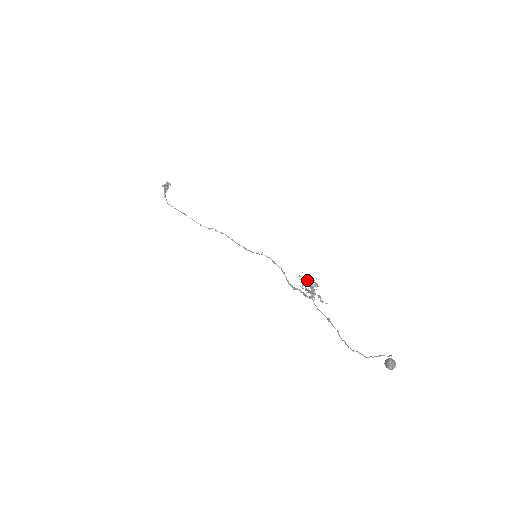
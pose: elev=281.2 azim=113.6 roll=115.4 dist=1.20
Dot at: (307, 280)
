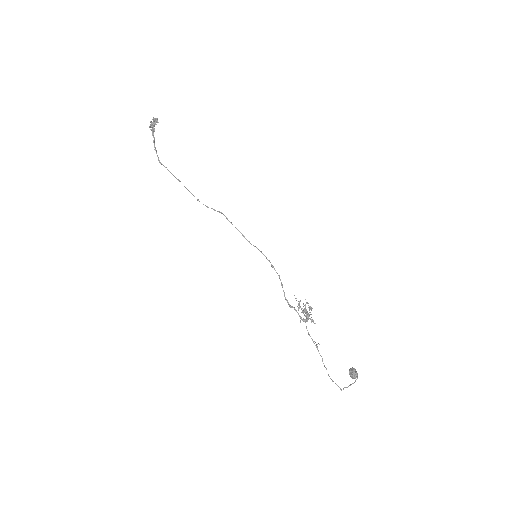
Dot at: occluded
